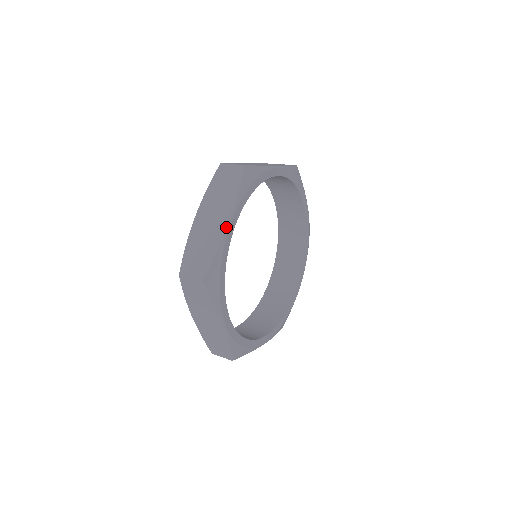
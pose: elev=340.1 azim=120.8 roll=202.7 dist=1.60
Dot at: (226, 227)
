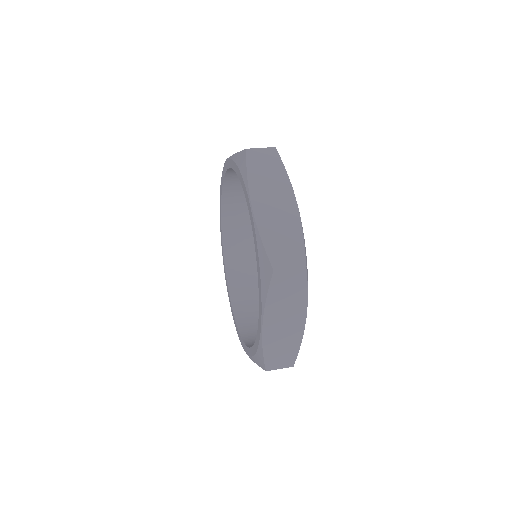
Dot at: (297, 208)
